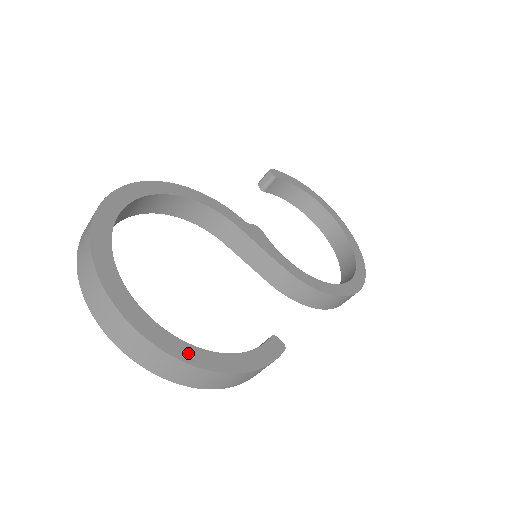
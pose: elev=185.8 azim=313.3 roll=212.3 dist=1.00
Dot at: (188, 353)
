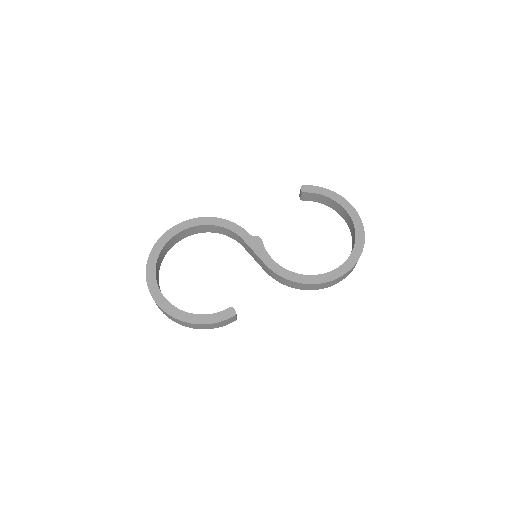
Dot at: (174, 312)
